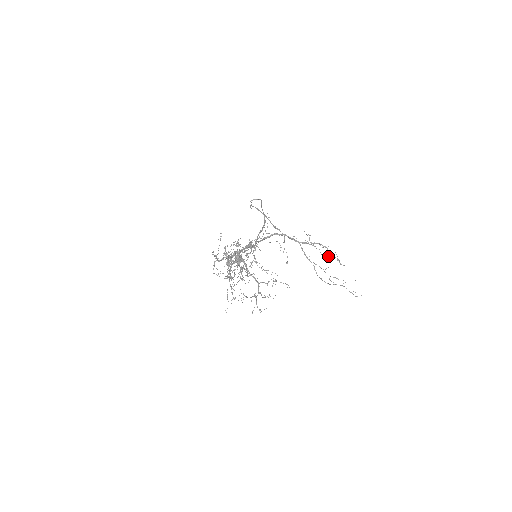
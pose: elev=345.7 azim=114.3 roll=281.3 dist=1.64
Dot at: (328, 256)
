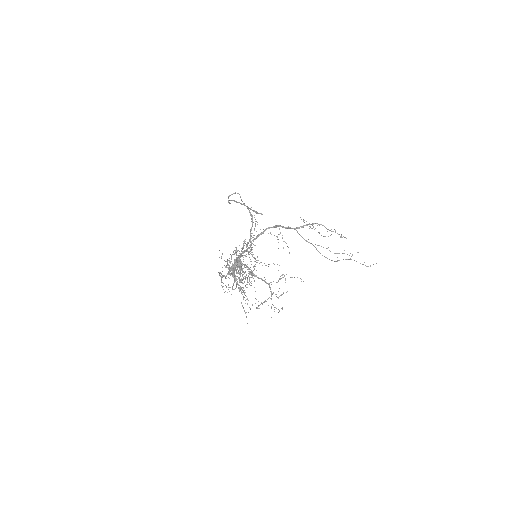
Dot at: occluded
